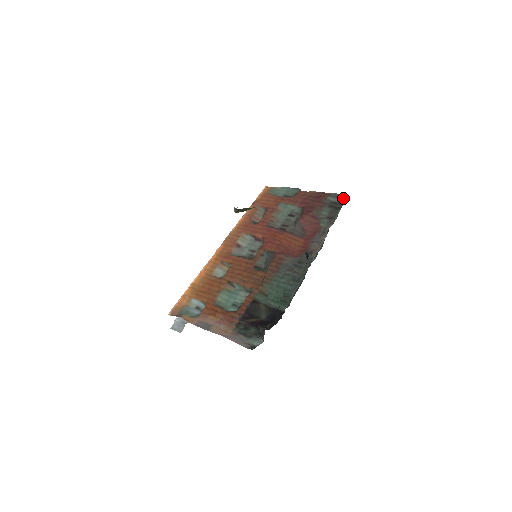
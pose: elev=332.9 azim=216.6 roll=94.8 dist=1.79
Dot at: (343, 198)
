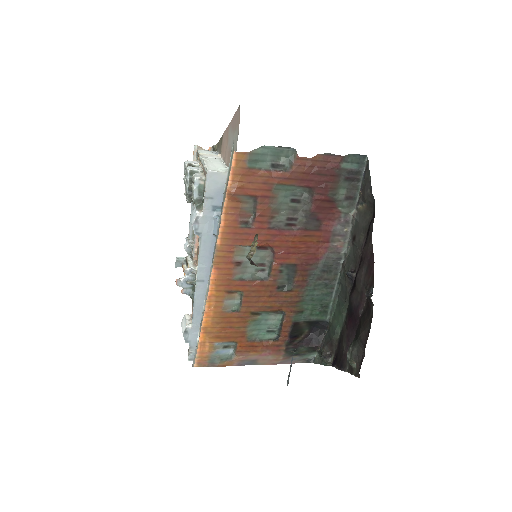
Dot at: (361, 162)
